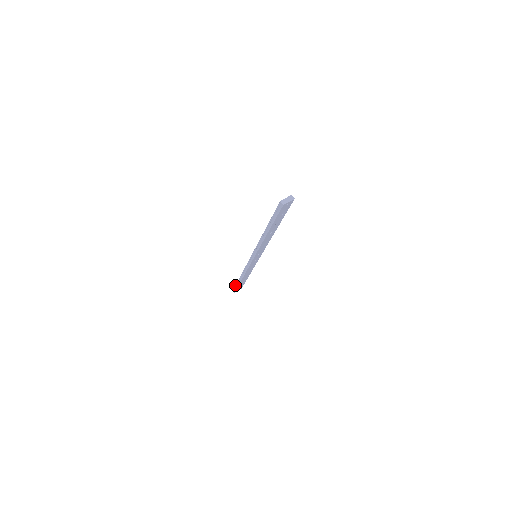
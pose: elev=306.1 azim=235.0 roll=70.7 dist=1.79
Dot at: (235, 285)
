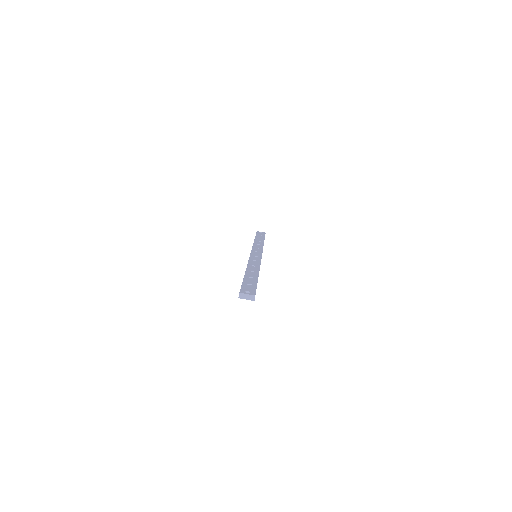
Dot at: (256, 234)
